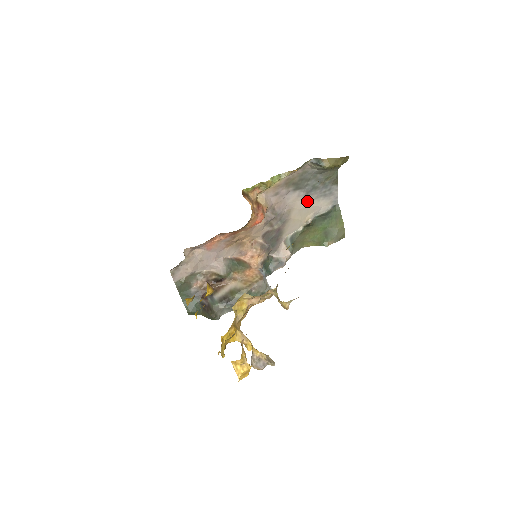
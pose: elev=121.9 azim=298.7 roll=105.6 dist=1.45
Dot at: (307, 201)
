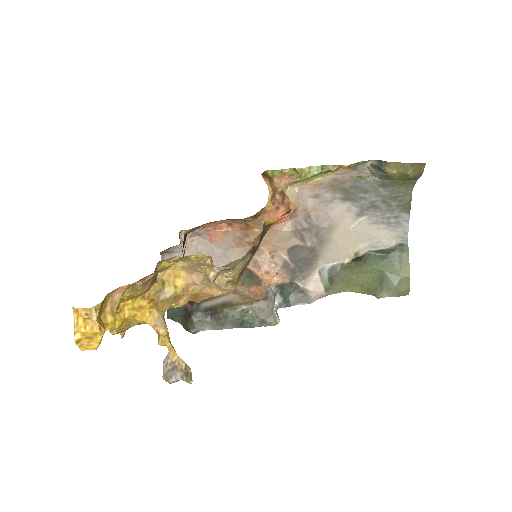
Dot at: (360, 222)
